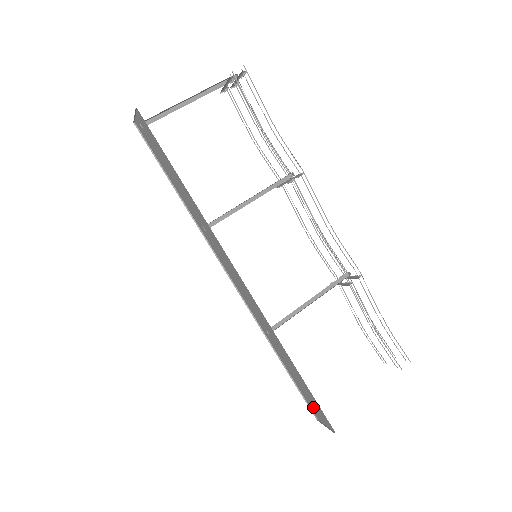
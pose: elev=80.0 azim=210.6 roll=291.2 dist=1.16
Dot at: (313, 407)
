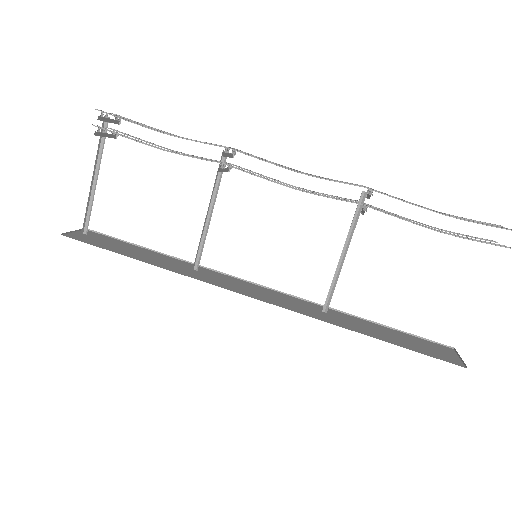
Dot at: (433, 346)
